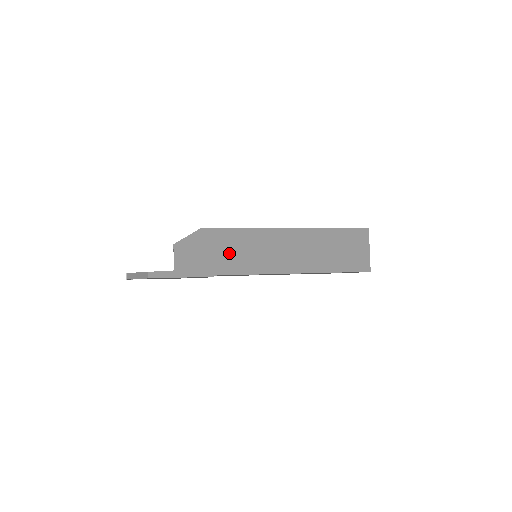
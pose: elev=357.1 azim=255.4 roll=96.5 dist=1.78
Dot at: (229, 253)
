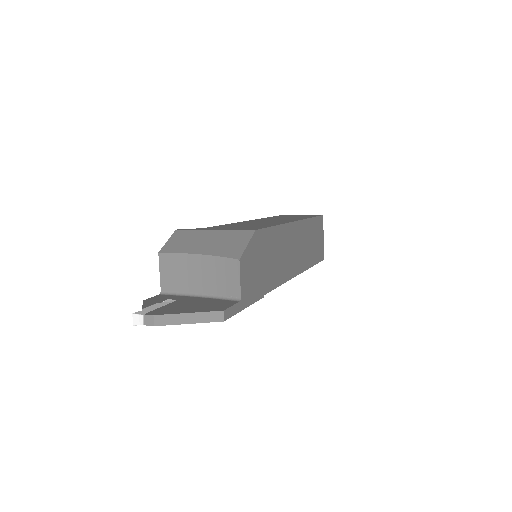
Dot at: (271, 261)
